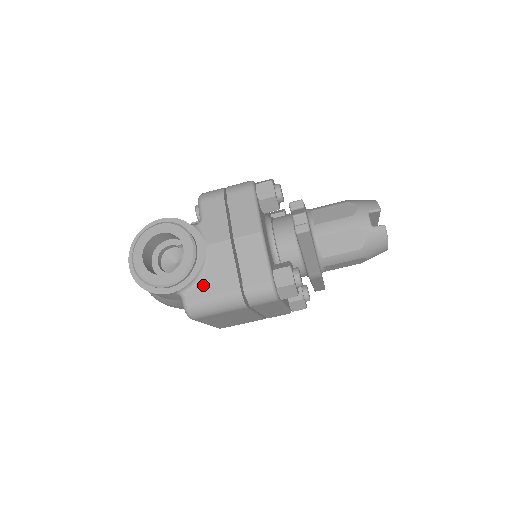
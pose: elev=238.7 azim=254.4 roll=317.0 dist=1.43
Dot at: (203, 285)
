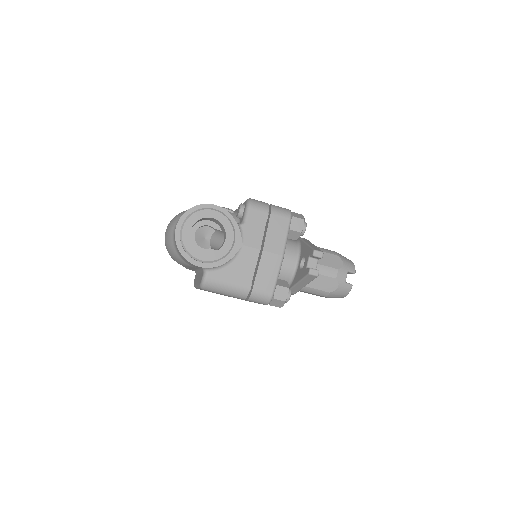
Dot at: (225, 272)
